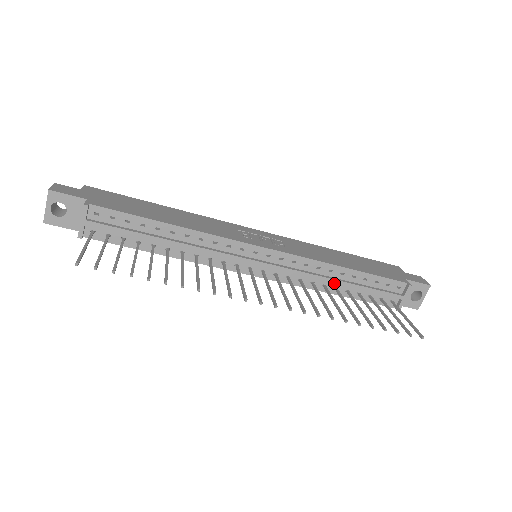
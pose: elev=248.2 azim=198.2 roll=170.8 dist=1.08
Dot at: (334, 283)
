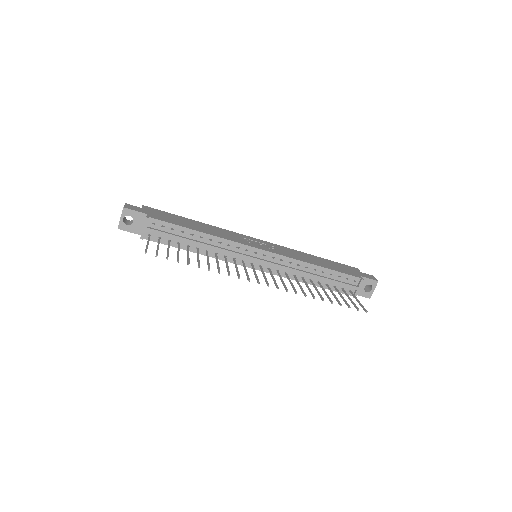
Dot at: (309, 276)
